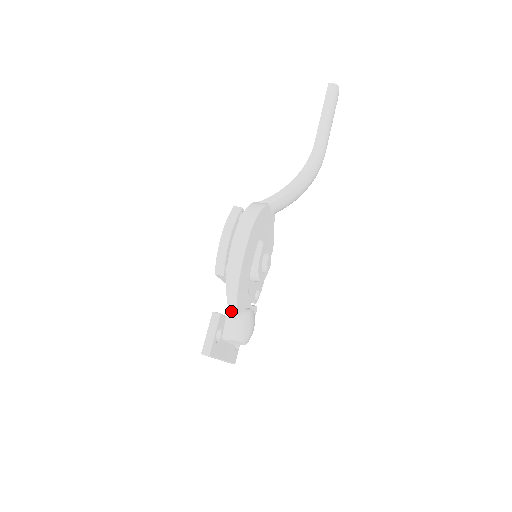
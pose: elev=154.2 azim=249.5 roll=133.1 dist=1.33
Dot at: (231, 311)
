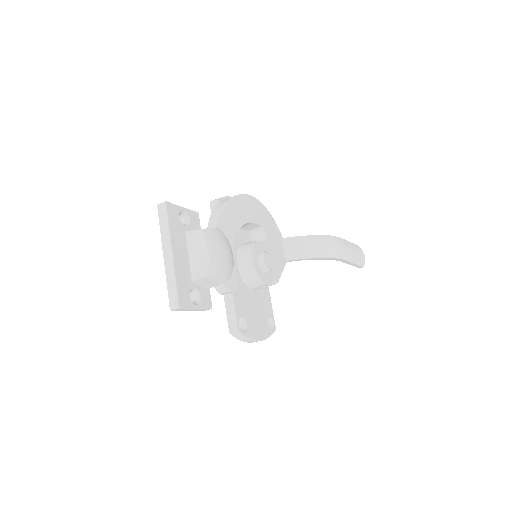
Dot at: occluded
